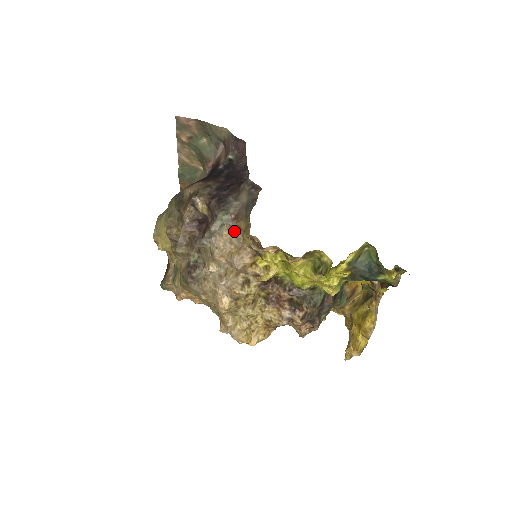
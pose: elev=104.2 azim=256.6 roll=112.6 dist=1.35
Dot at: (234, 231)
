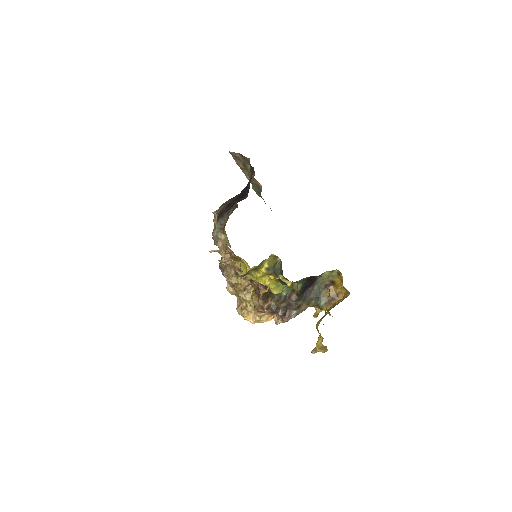
Dot at: (225, 237)
